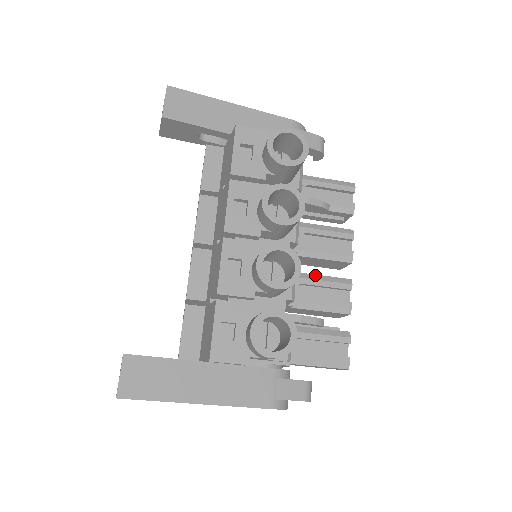
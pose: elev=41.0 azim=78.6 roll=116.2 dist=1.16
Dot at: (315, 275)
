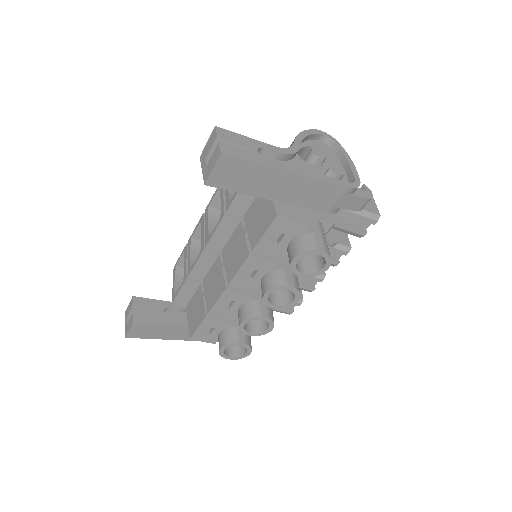
Dot at: occluded
